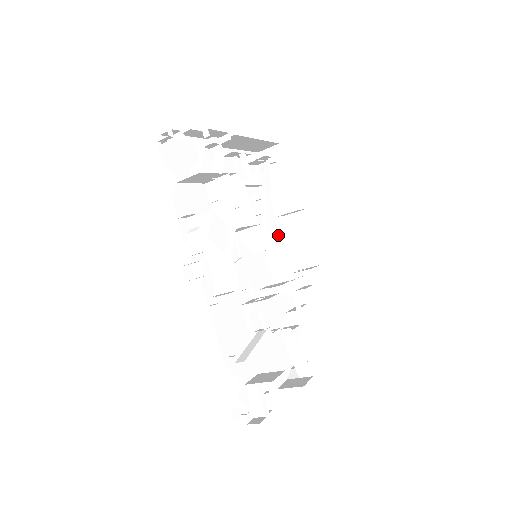
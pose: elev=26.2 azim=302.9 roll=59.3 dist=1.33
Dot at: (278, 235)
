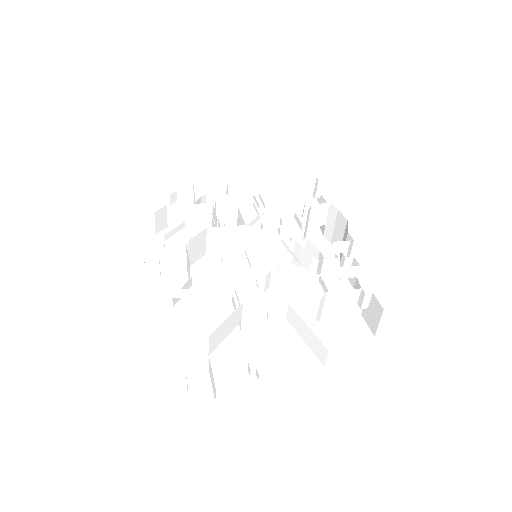
Dot at: (327, 247)
